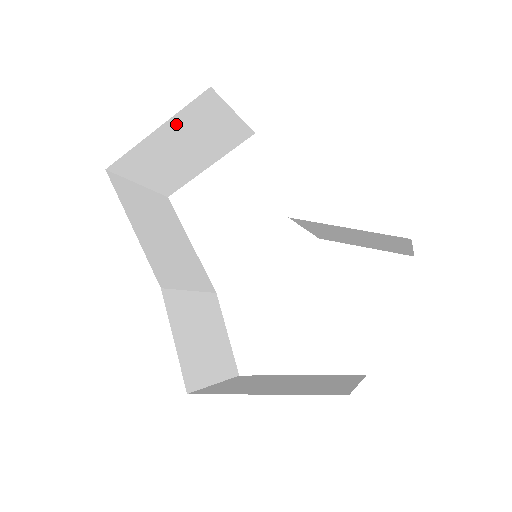
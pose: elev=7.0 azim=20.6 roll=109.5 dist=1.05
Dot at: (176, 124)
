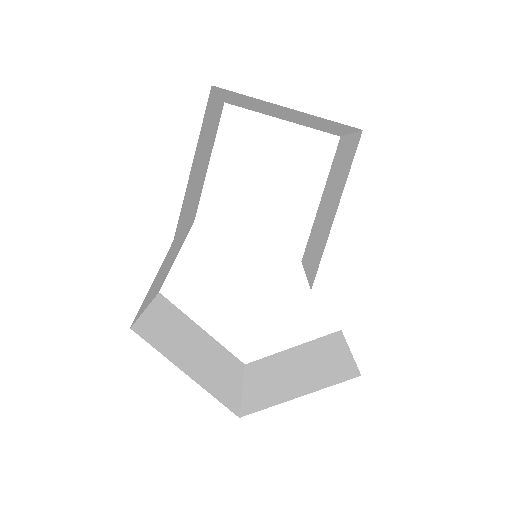
Dot at: (305, 114)
